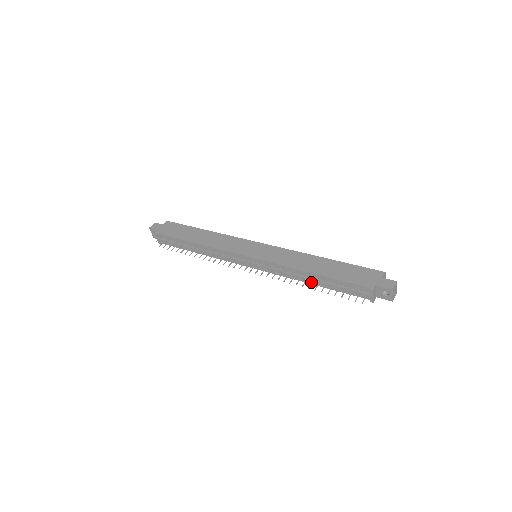
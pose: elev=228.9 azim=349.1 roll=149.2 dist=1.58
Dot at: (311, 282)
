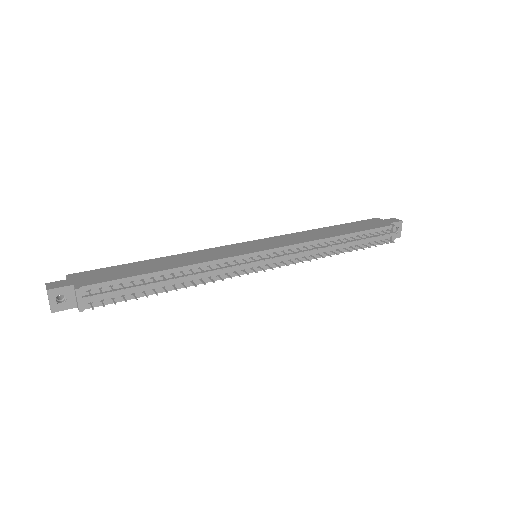
Dot at: (336, 251)
